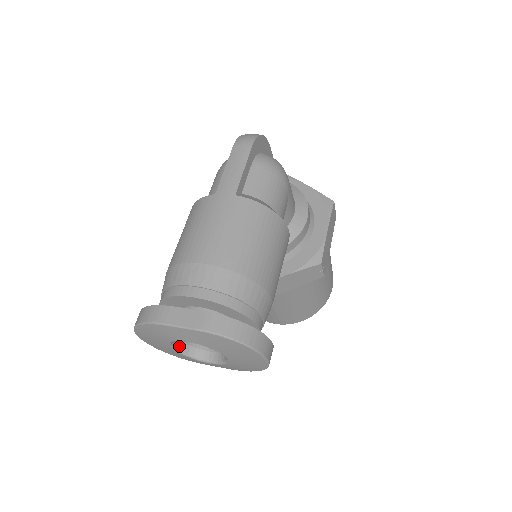
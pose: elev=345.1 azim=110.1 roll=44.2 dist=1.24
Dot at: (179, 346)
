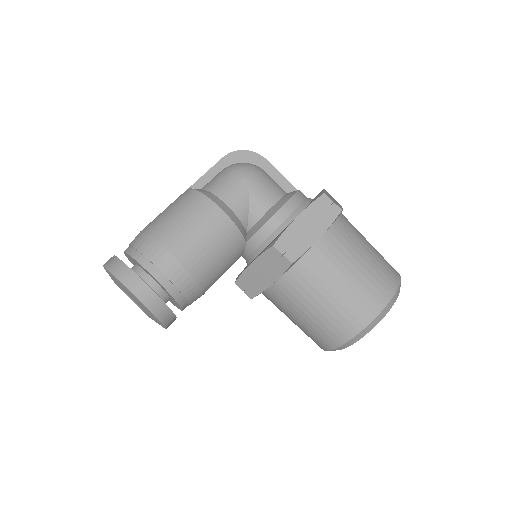
Dot at: occluded
